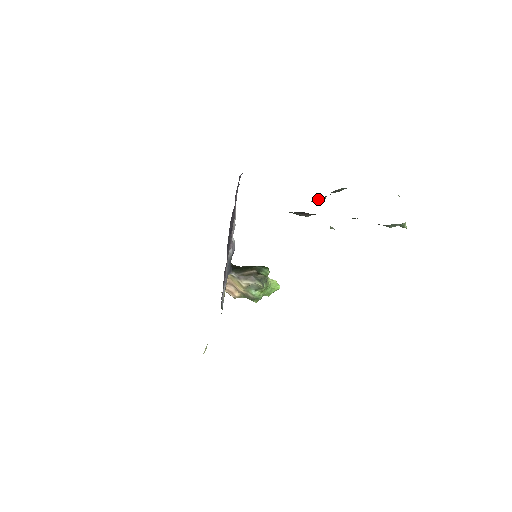
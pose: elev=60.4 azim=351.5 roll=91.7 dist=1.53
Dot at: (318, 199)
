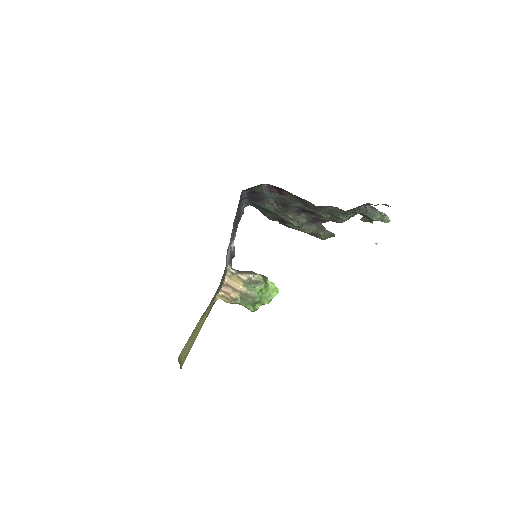
Dot at: (310, 224)
